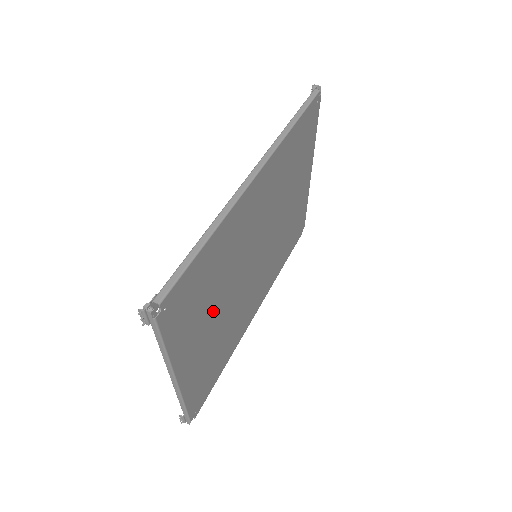
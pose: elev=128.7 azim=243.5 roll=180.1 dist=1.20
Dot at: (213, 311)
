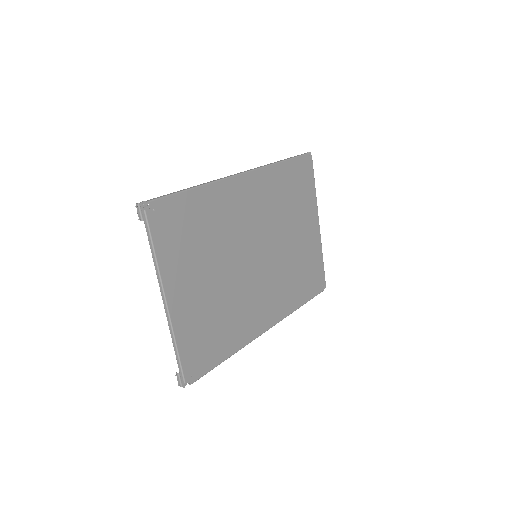
Dot at: (206, 265)
